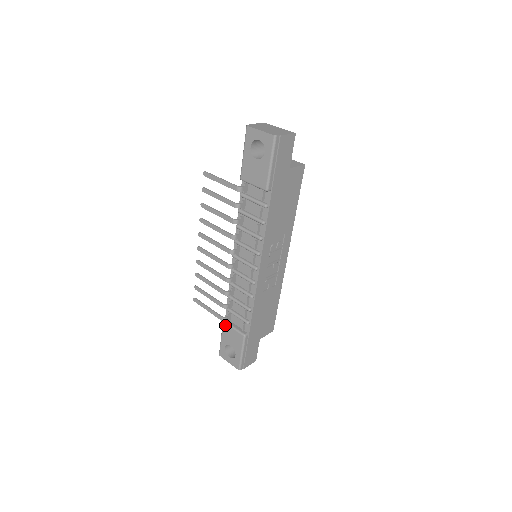
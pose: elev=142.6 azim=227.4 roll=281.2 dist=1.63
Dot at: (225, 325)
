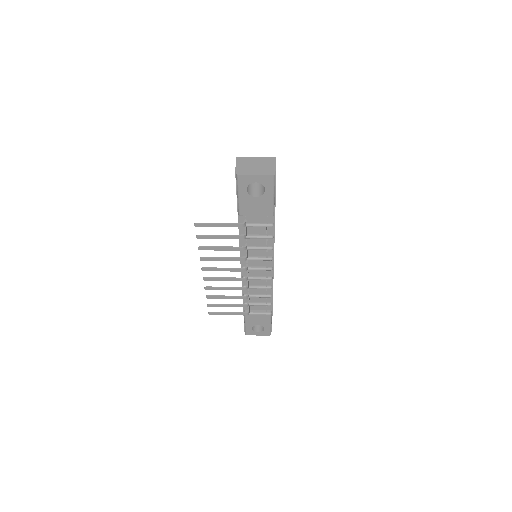
Dot at: (248, 315)
